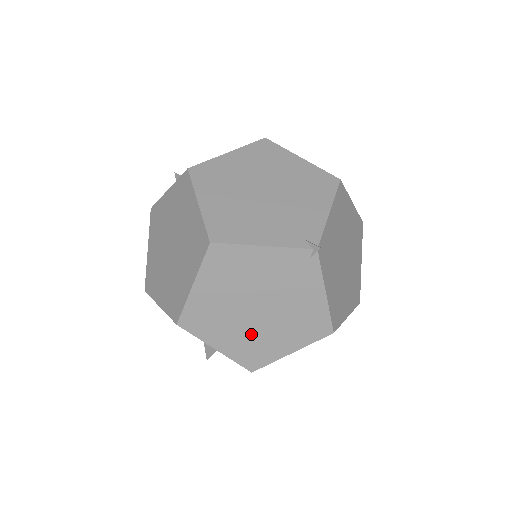
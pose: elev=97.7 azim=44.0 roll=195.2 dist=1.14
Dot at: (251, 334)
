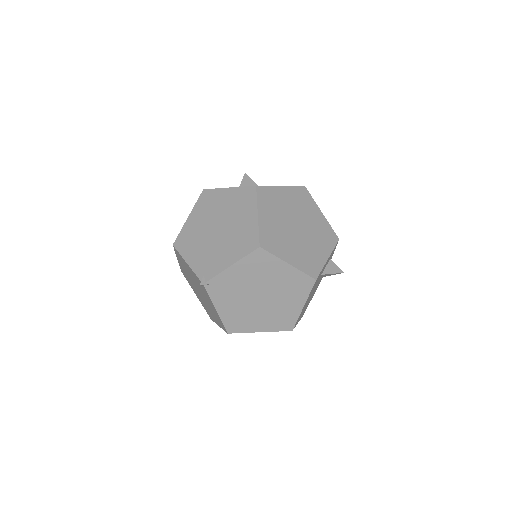
Dot at: (203, 301)
